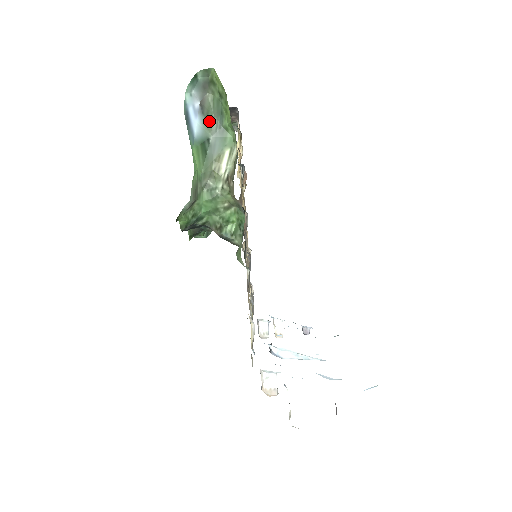
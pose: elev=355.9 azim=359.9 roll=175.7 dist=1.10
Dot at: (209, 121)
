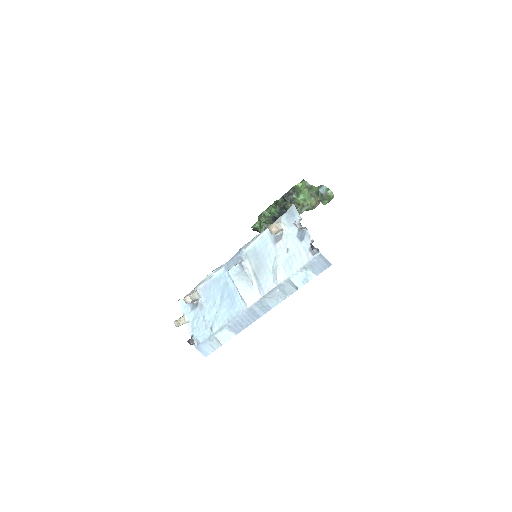
Dot at: (321, 197)
